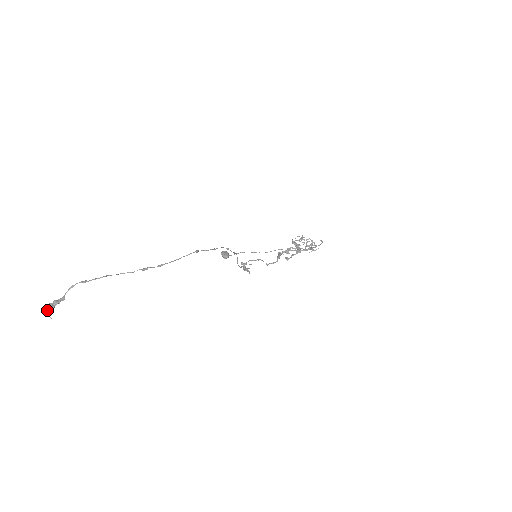
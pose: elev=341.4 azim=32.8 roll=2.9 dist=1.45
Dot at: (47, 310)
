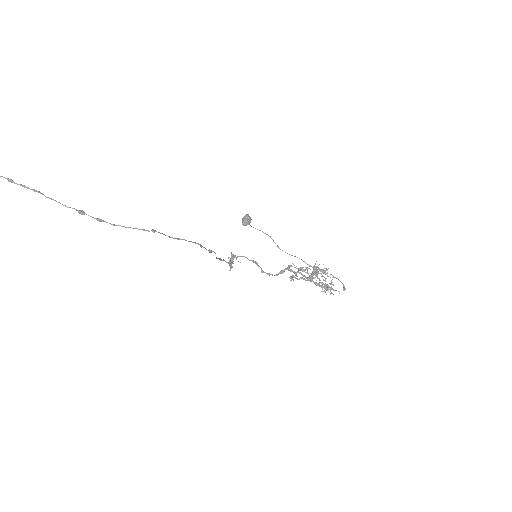
Dot at: out of frame
